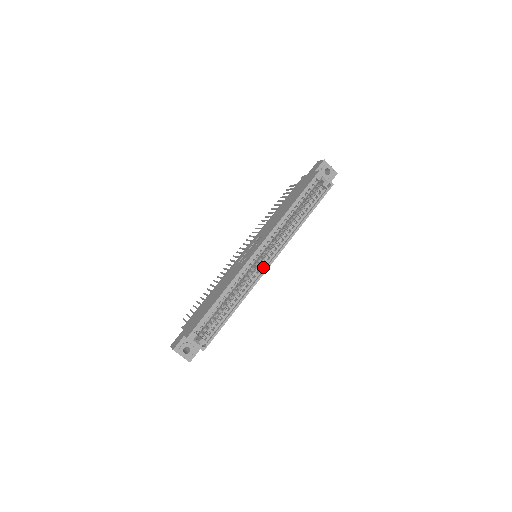
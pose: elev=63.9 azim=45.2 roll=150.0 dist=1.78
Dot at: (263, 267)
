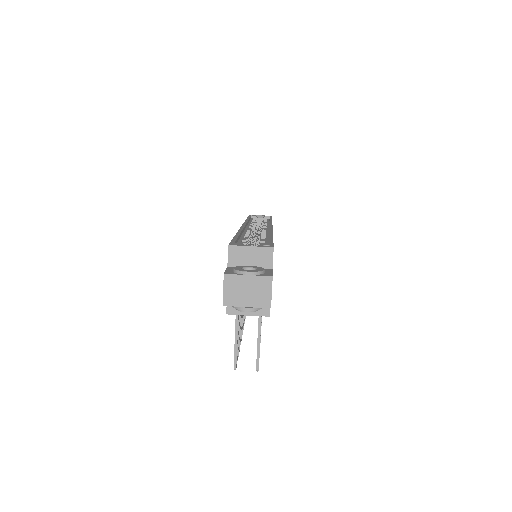
Dot at: occluded
